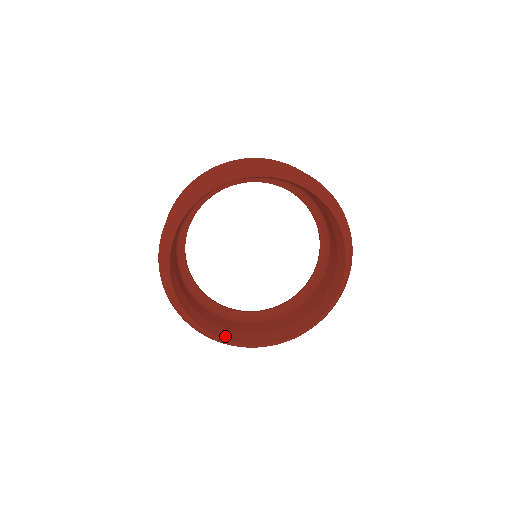
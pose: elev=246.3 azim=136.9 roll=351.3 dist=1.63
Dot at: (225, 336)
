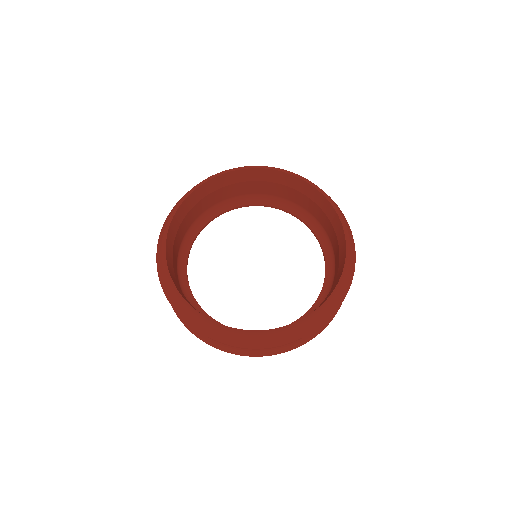
Dot at: occluded
